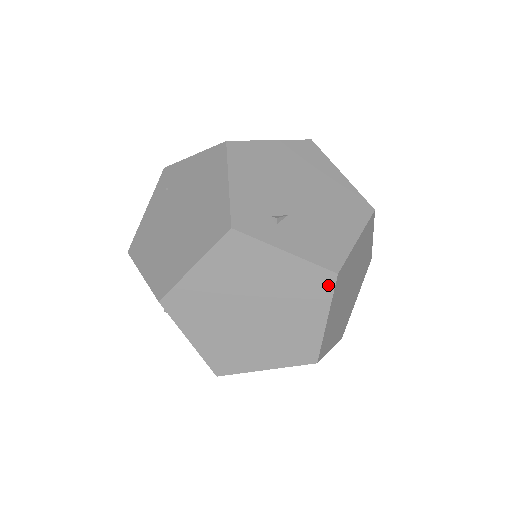
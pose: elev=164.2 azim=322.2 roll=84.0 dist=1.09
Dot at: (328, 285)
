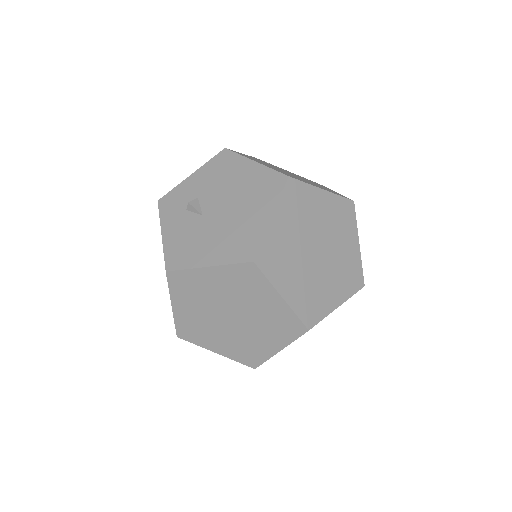
Dot at: (357, 286)
